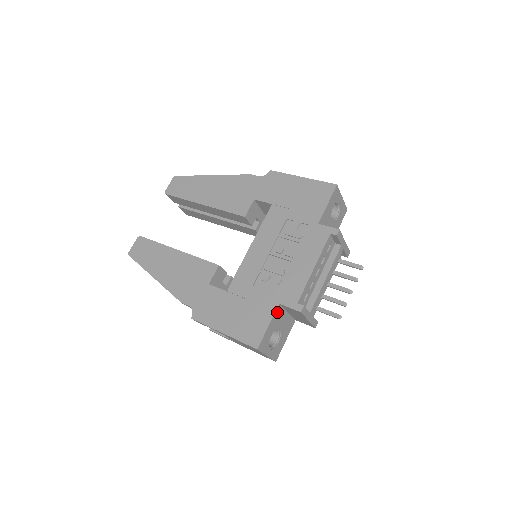
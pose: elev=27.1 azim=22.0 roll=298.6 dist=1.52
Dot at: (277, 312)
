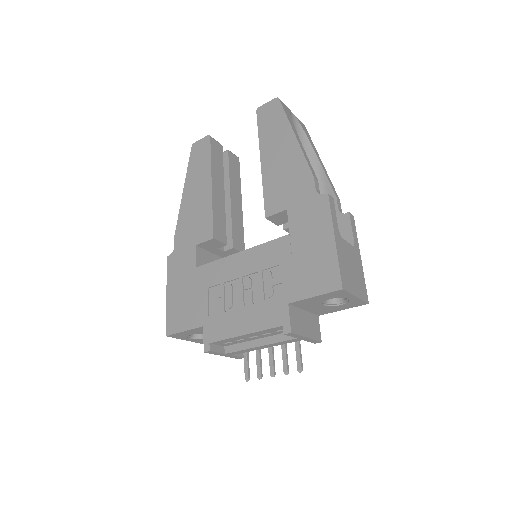
Dot at: (200, 328)
